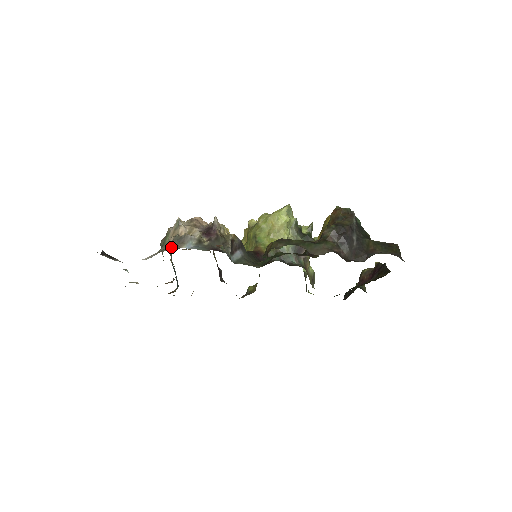
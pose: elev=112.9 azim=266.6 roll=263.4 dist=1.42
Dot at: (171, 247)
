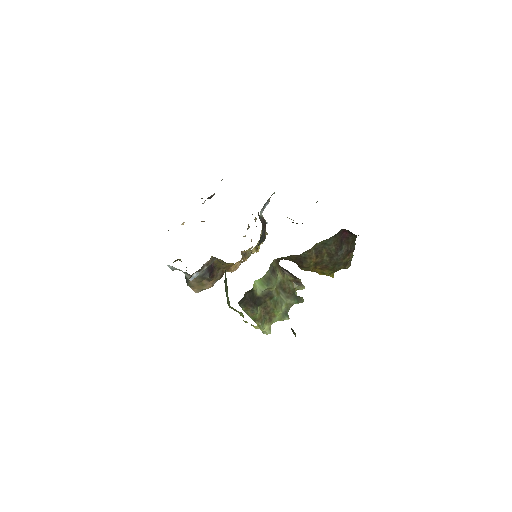
Dot at: occluded
